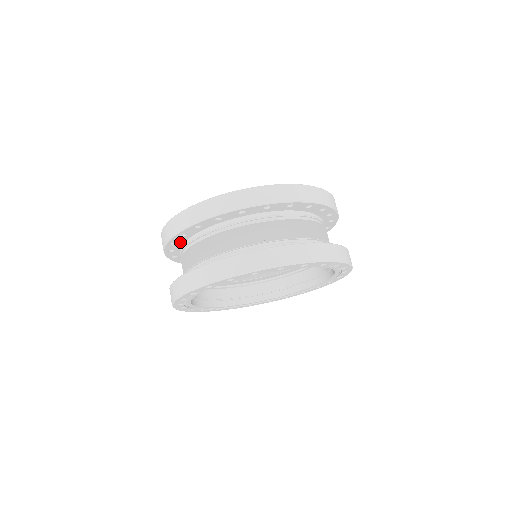
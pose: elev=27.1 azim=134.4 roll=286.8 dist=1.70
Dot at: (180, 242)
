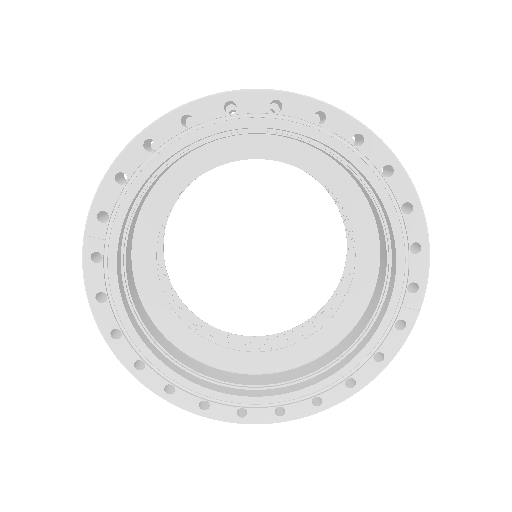
Dot at: occluded
